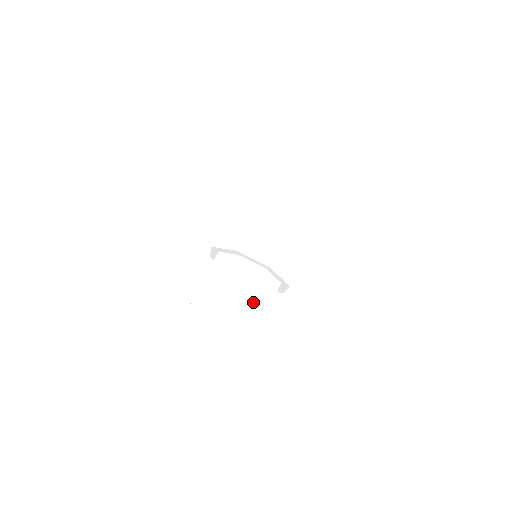
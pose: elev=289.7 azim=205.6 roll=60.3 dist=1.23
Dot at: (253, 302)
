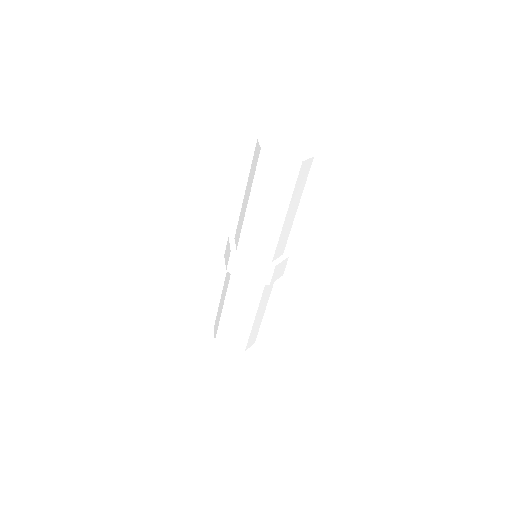
Dot at: (246, 297)
